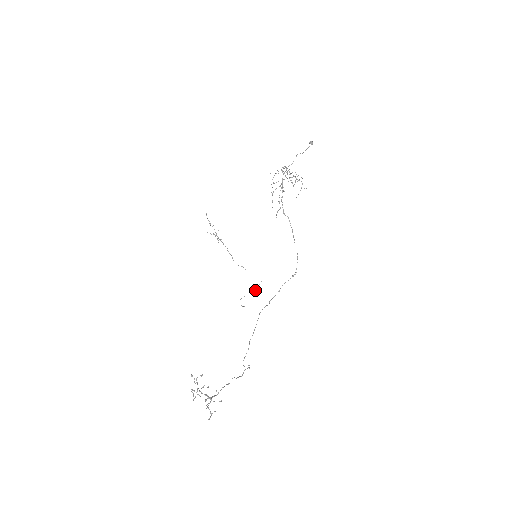
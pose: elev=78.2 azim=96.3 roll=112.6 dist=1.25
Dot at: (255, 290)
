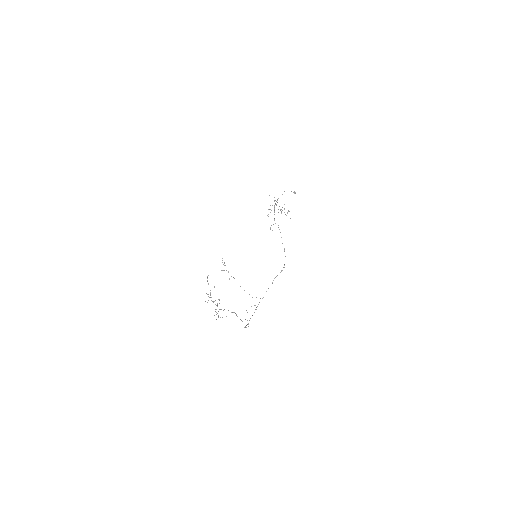
Dot at: occluded
